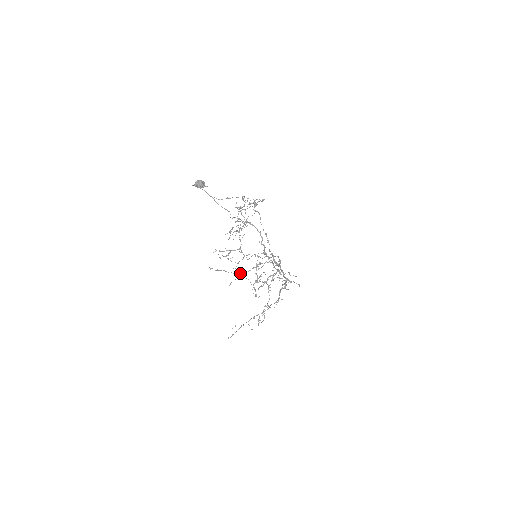
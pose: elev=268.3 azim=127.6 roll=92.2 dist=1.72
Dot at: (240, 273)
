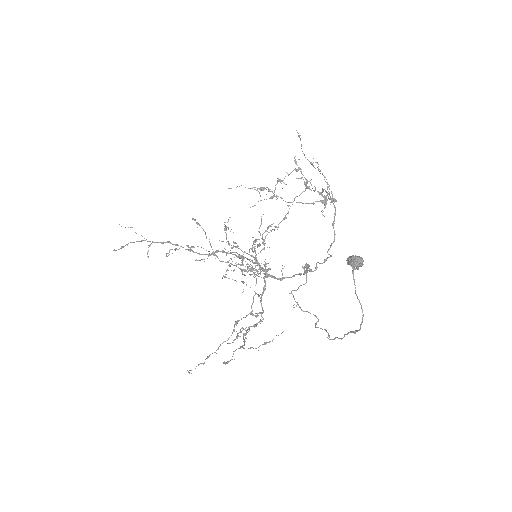
Dot at: (240, 332)
